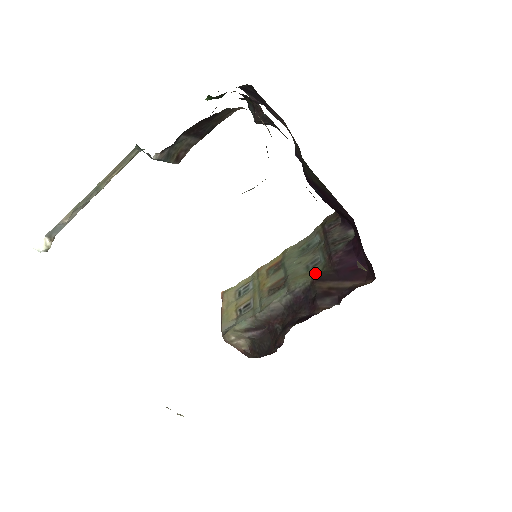
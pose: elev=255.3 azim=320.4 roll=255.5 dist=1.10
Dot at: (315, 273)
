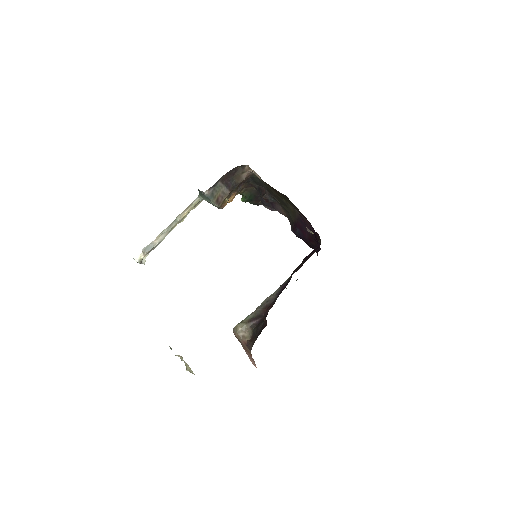
Dot at: occluded
